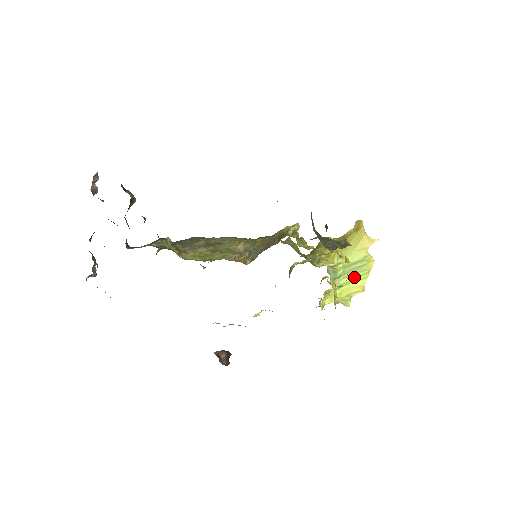
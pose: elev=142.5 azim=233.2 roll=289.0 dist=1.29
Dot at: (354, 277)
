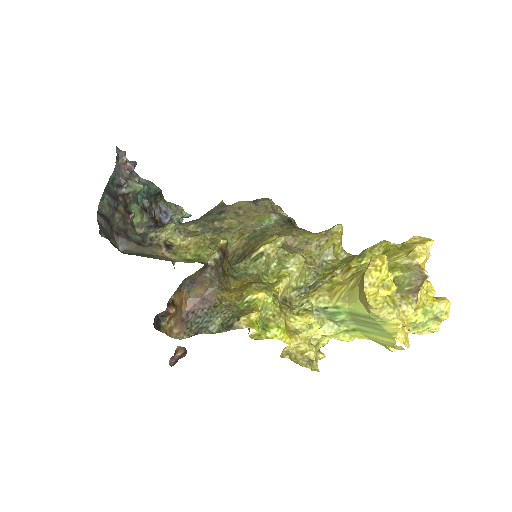
Dot at: (370, 329)
